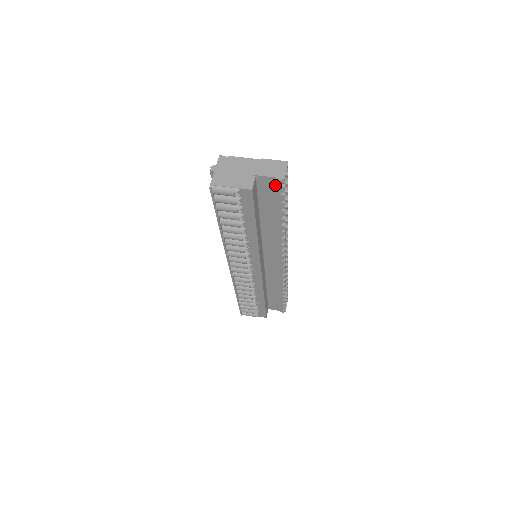
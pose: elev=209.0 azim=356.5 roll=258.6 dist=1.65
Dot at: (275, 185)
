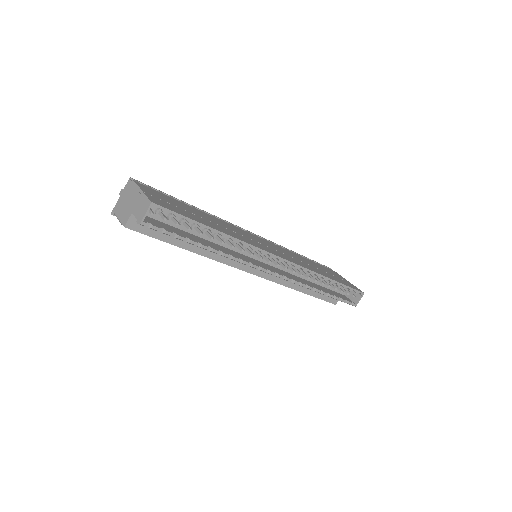
Dot at: (149, 223)
